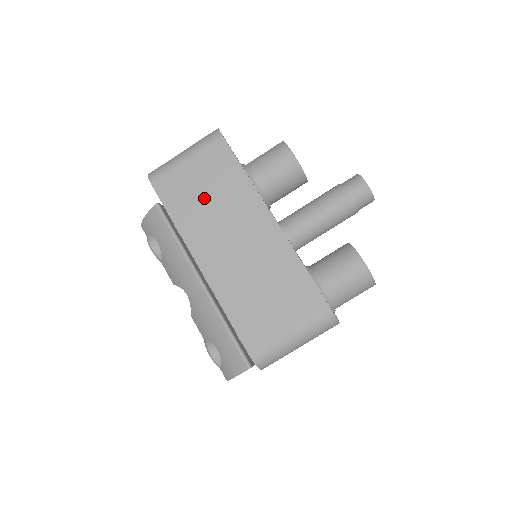
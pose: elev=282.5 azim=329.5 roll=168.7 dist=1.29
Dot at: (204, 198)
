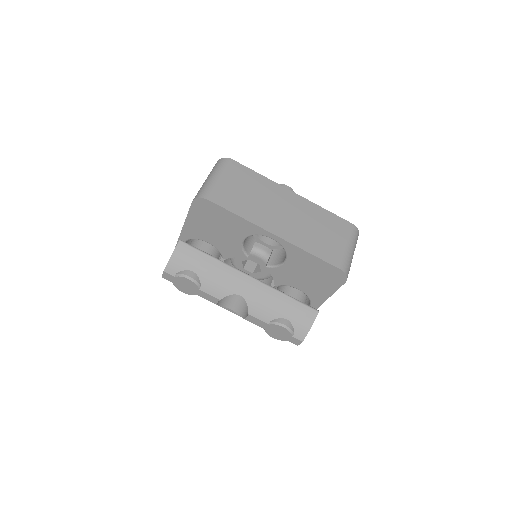
Dot at: (248, 196)
